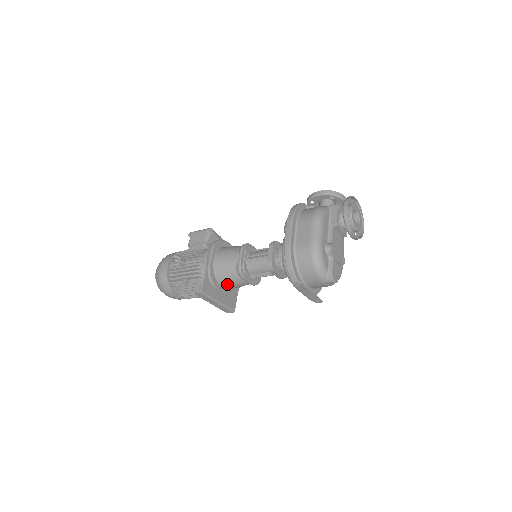
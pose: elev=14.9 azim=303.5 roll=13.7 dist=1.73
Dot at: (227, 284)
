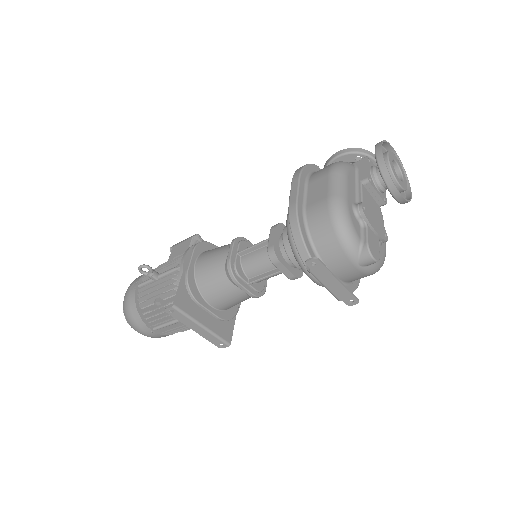
Dot at: (215, 298)
